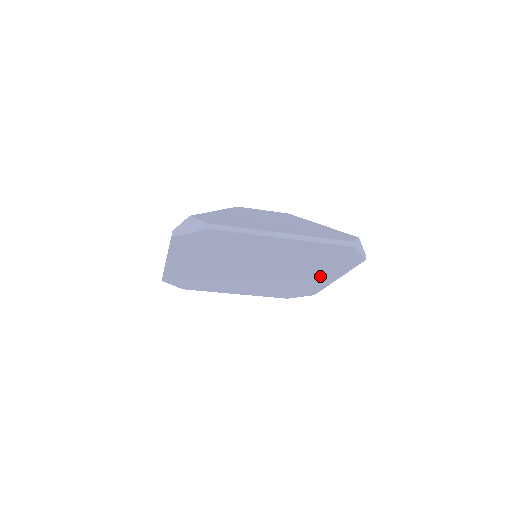
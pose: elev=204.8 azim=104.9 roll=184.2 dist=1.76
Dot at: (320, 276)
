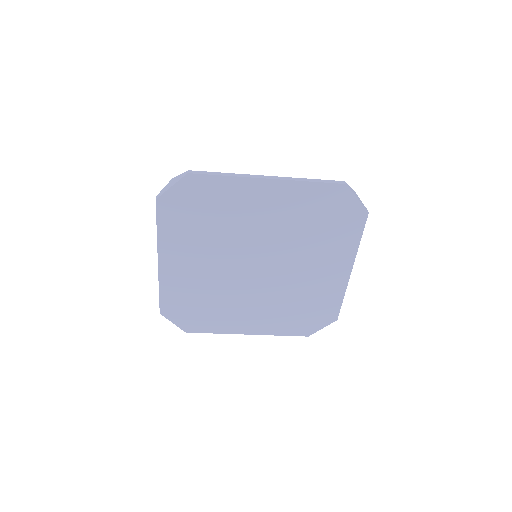
Dot at: (330, 266)
